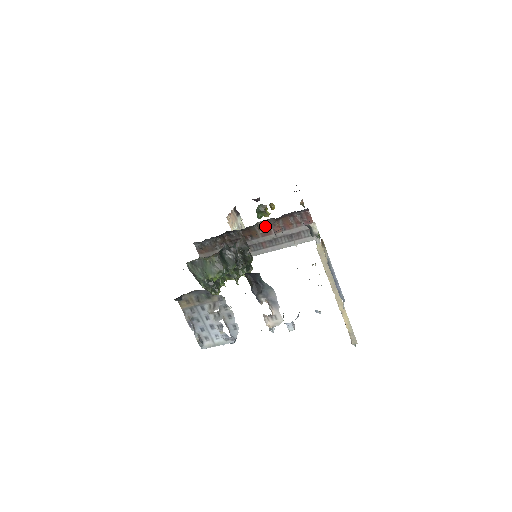
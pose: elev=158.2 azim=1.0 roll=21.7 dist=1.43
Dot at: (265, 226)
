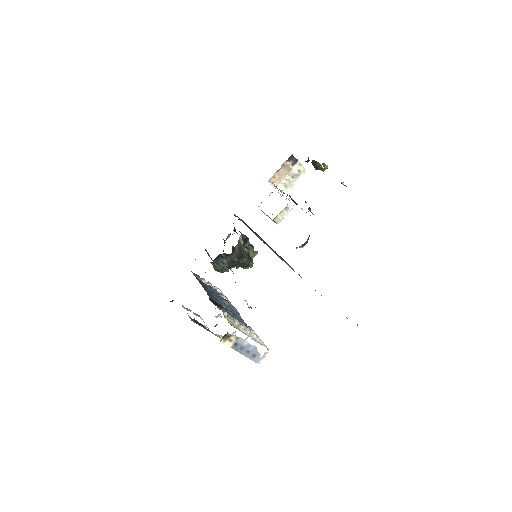
Dot at: occluded
